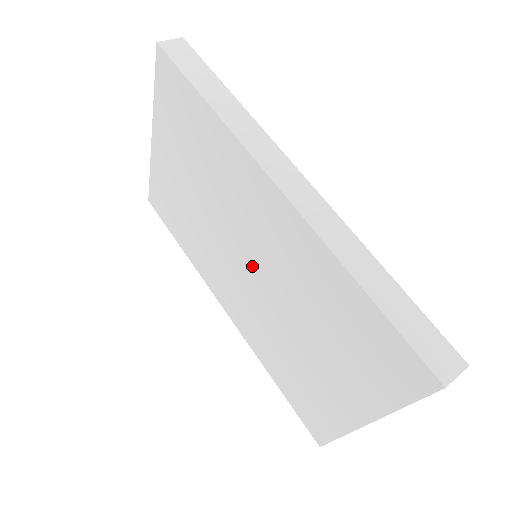
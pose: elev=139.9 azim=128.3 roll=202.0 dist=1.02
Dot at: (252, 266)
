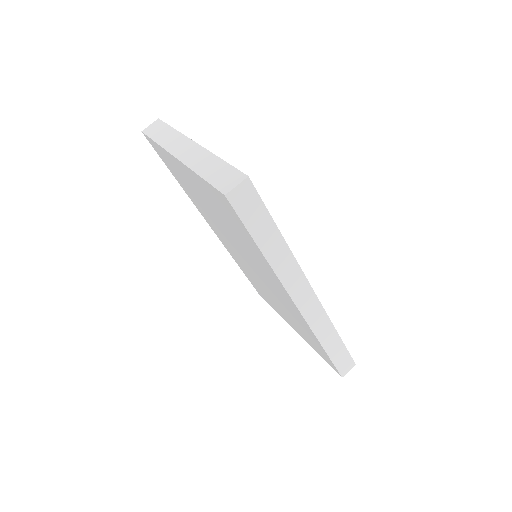
Dot at: (254, 269)
